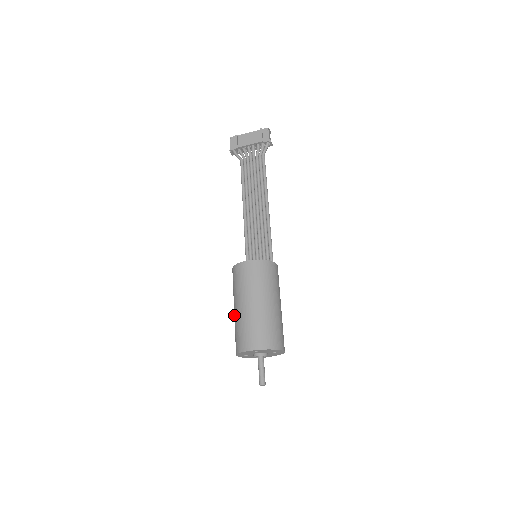
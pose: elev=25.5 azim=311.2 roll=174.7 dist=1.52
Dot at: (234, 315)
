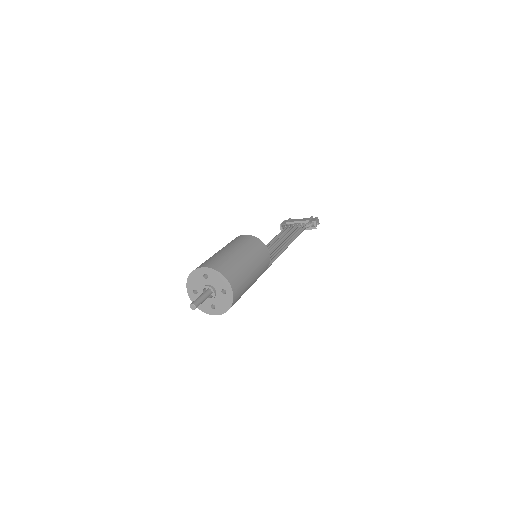
Dot at: occluded
